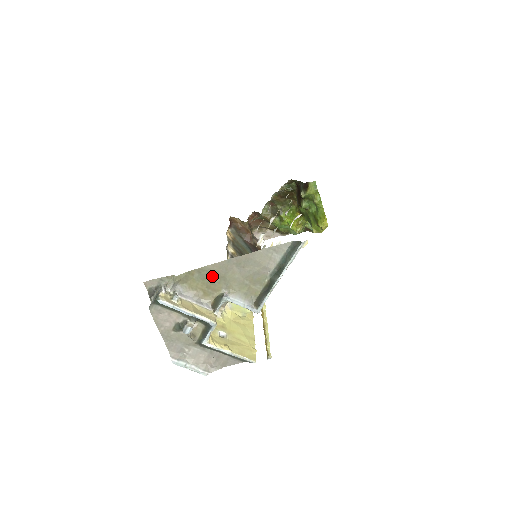
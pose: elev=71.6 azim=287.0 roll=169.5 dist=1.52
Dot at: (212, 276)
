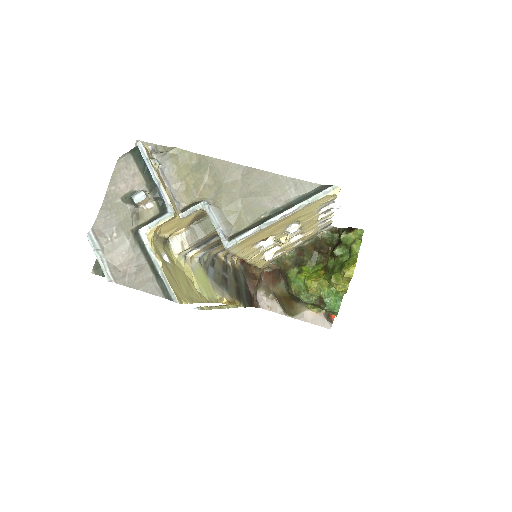
Dot at: (209, 174)
